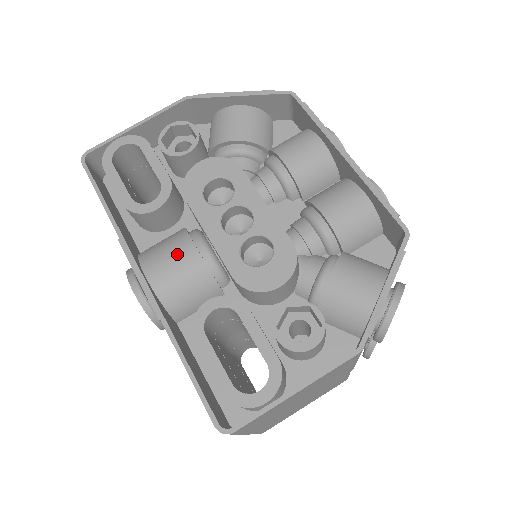
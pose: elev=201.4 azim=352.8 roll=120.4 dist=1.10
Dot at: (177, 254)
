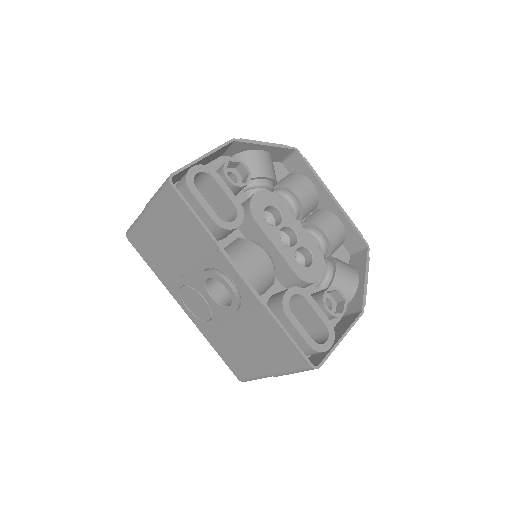
Dot at: (256, 259)
